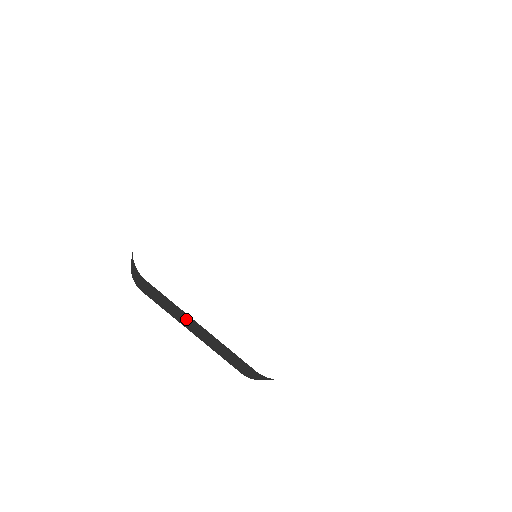
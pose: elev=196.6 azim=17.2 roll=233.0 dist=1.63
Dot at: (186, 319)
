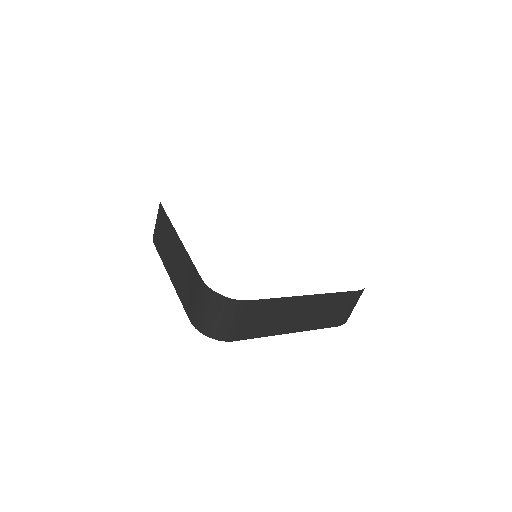
Dot at: (172, 245)
